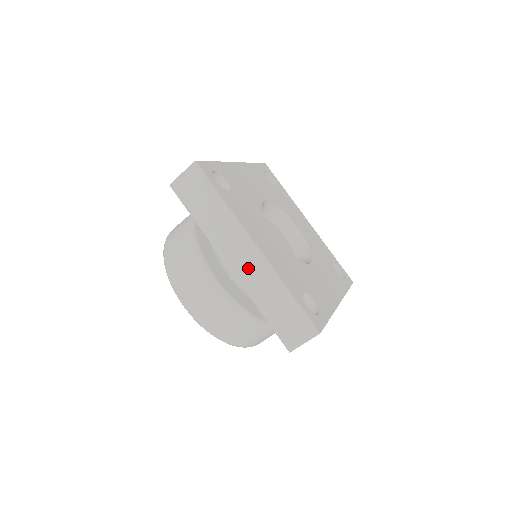
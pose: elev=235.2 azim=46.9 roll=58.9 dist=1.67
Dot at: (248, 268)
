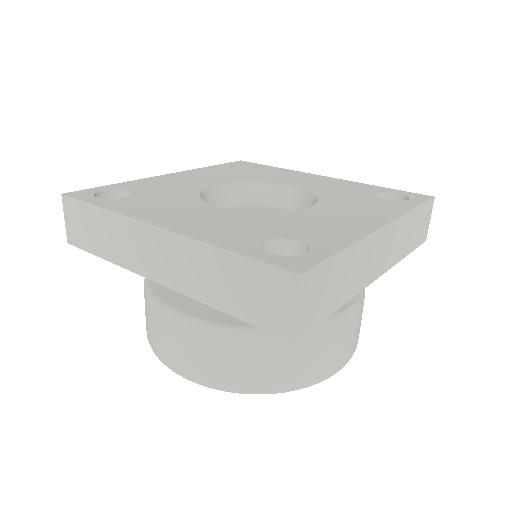
Dot at: (170, 264)
